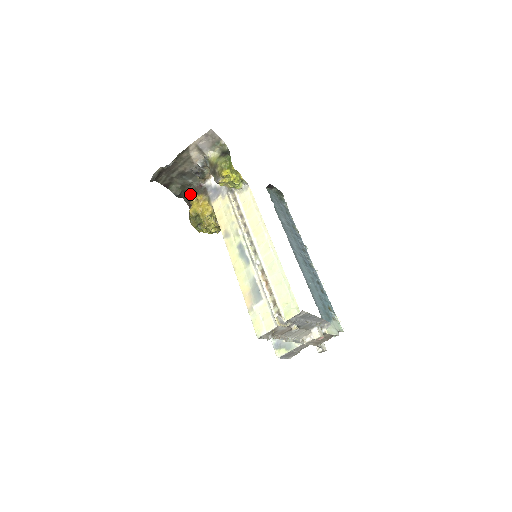
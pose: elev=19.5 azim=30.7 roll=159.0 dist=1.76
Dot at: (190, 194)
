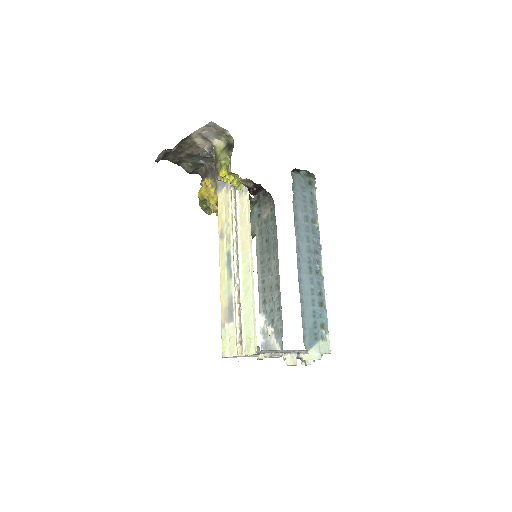
Dot at: (203, 173)
